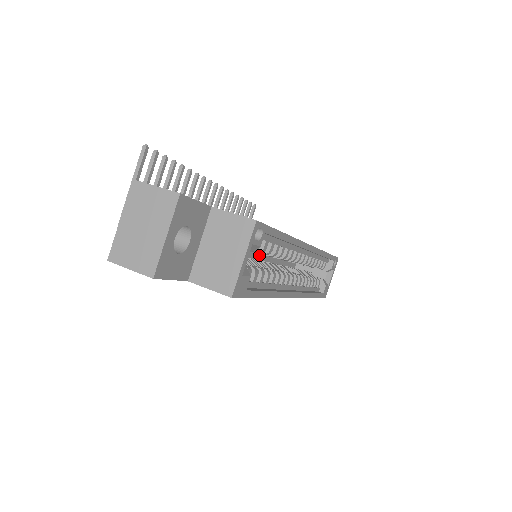
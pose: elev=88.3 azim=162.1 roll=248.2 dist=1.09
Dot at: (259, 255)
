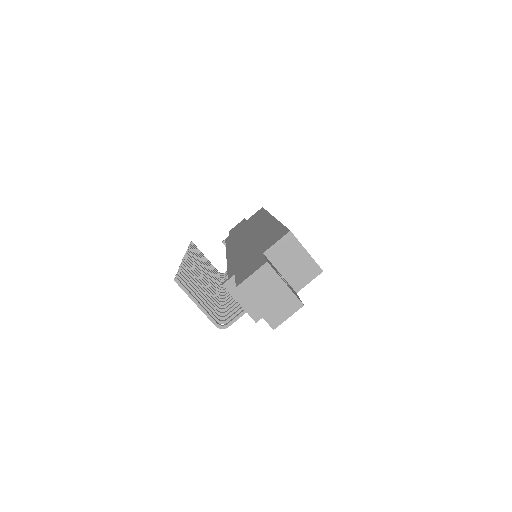
Dot at: occluded
